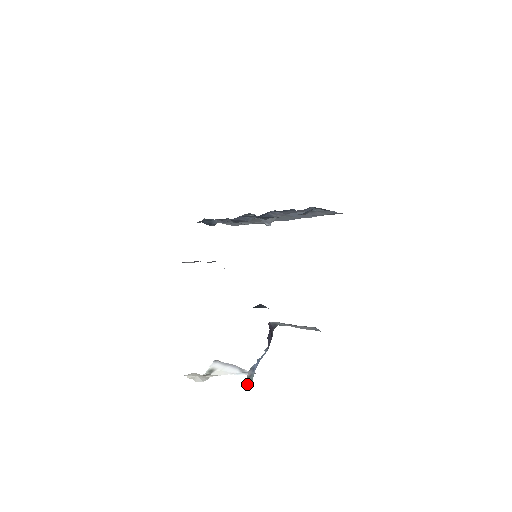
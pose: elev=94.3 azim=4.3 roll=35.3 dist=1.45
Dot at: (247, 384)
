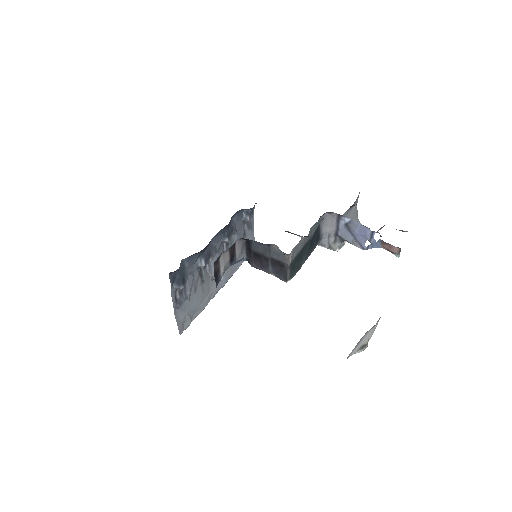
Dot at: (398, 250)
